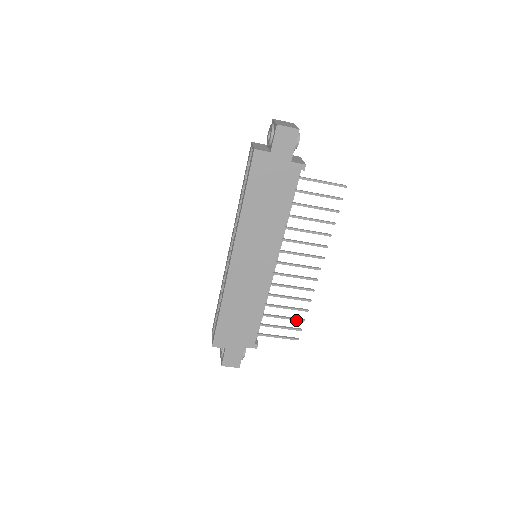
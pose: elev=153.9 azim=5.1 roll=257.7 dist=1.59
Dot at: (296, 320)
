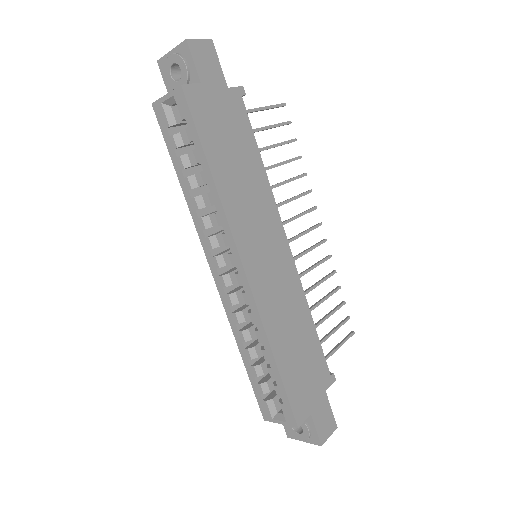
Dot at: (339, 308)
